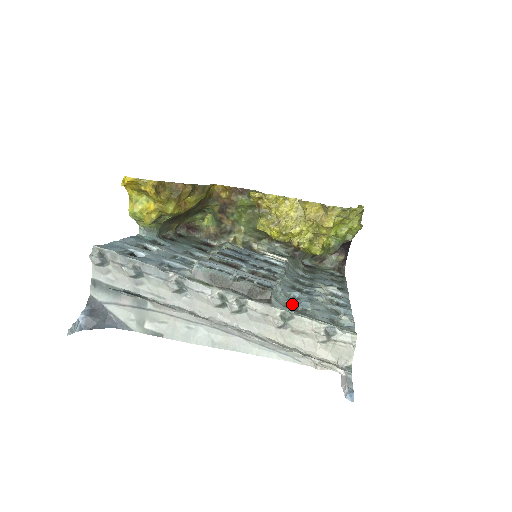
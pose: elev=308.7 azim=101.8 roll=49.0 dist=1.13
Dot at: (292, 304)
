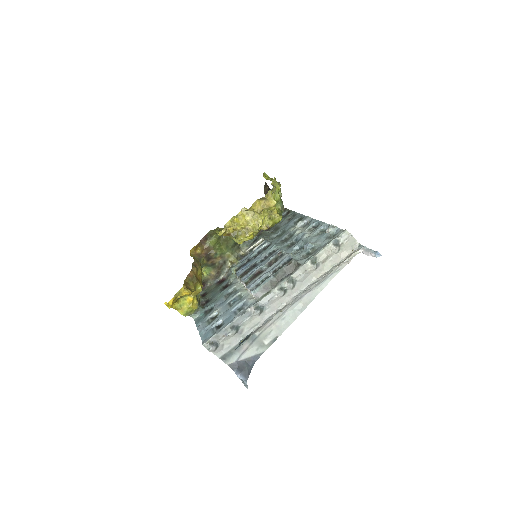
Dot at: (305, 253)
